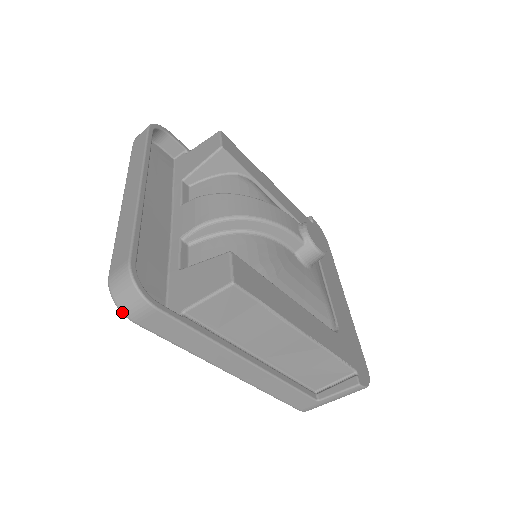
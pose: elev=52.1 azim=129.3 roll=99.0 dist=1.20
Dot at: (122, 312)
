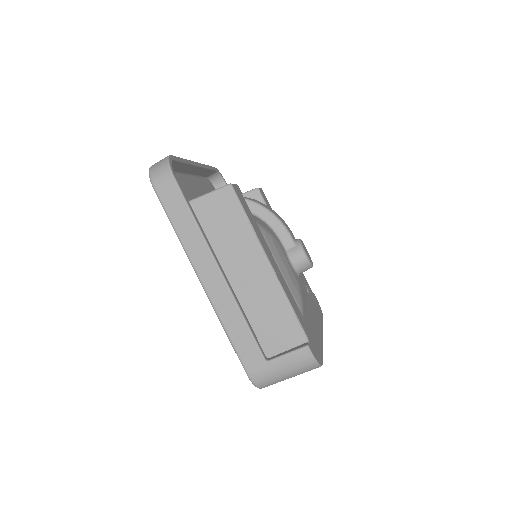
Dot at: (151, 178)
